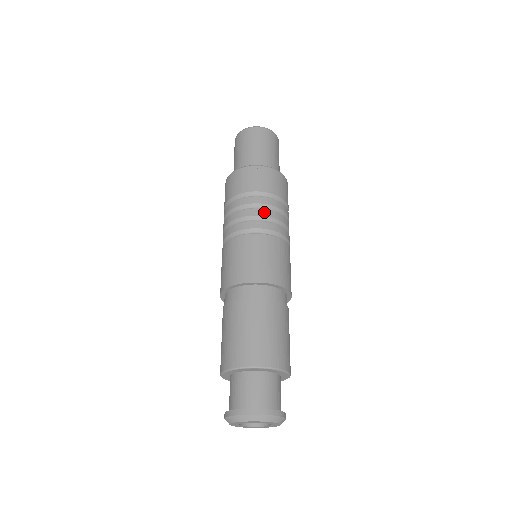
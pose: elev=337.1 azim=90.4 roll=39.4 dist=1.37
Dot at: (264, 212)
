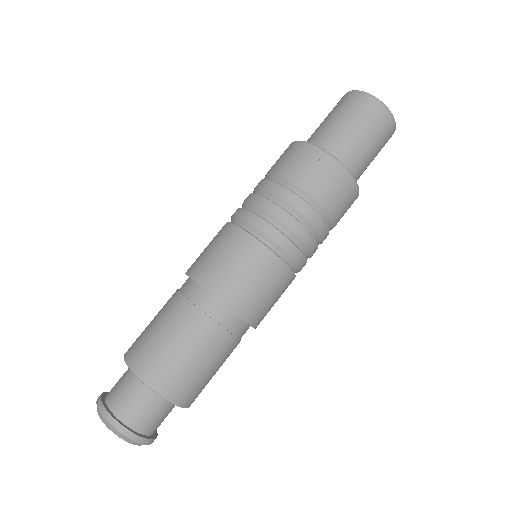
Dot at: (291, 222)
